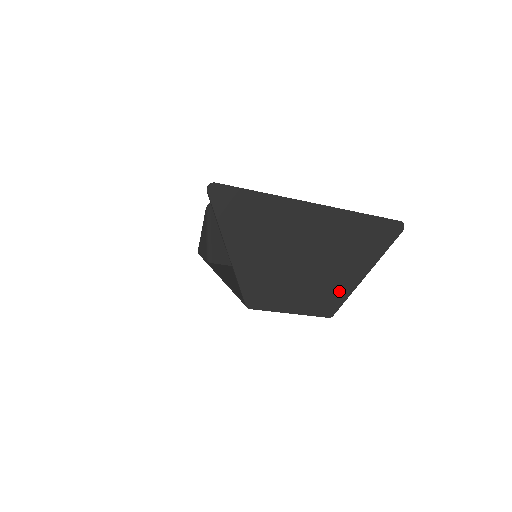
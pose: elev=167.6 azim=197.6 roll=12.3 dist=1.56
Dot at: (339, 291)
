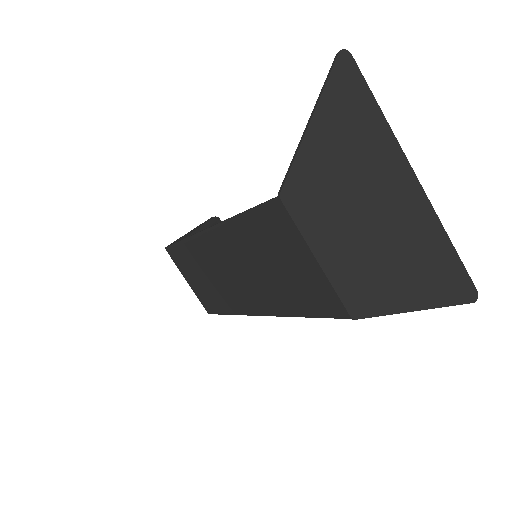
Dot at: (381, 296)
